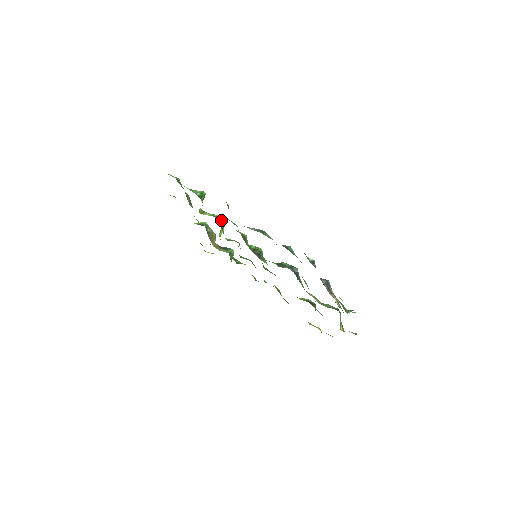
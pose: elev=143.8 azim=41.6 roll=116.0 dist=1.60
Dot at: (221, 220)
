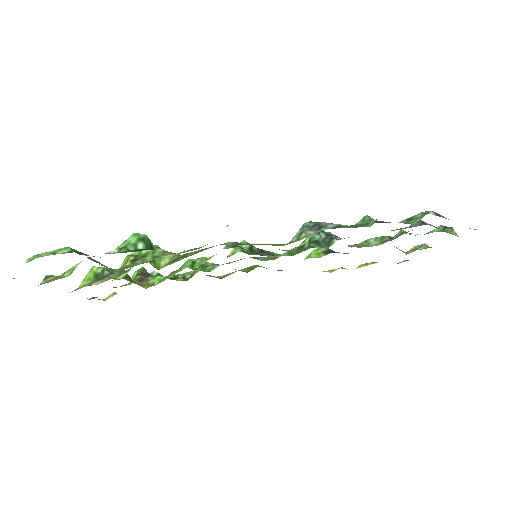
Dot at: occluded
